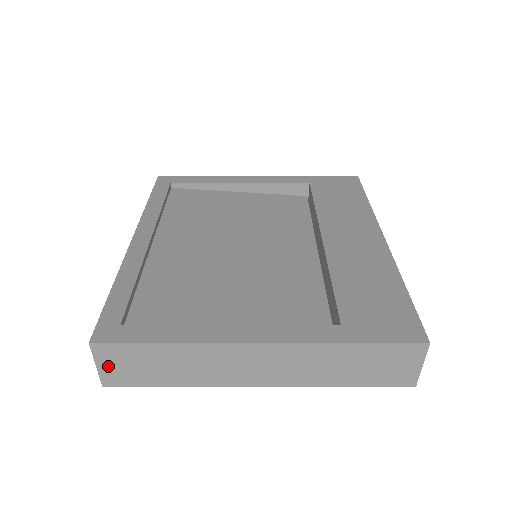
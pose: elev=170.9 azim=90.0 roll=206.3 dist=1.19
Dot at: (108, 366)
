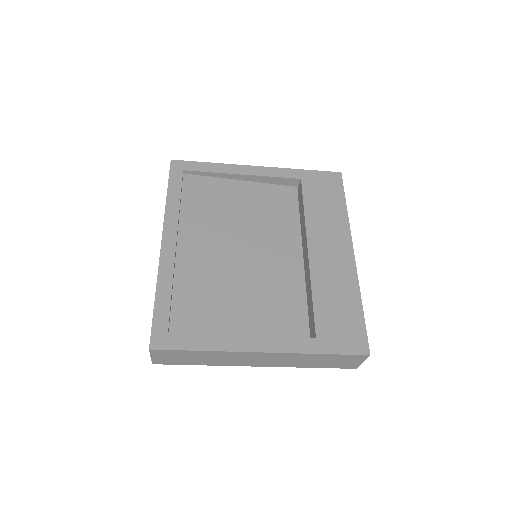
Dot at: (159, 357)
